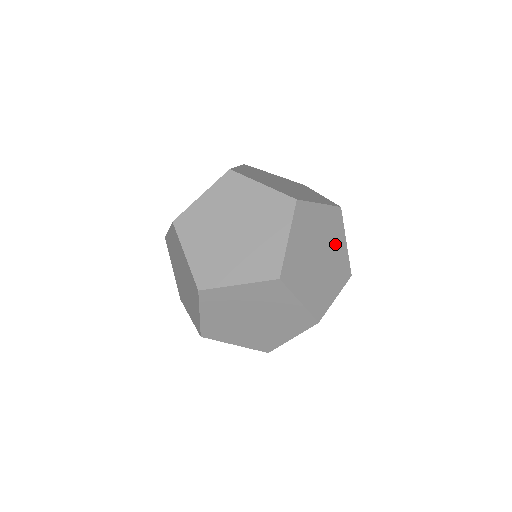
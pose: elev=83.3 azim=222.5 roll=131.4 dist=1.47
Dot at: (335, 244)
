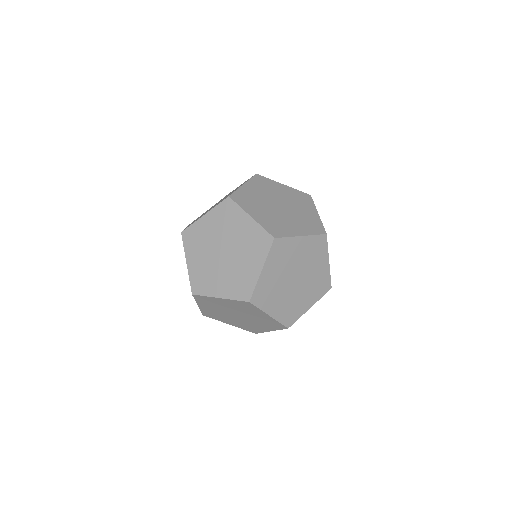
Dot at: (307, 294)
